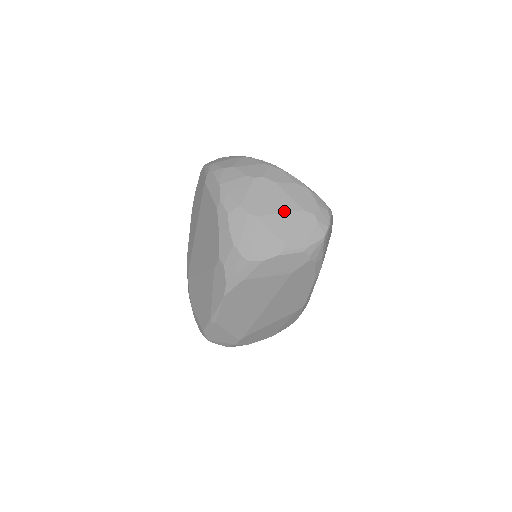
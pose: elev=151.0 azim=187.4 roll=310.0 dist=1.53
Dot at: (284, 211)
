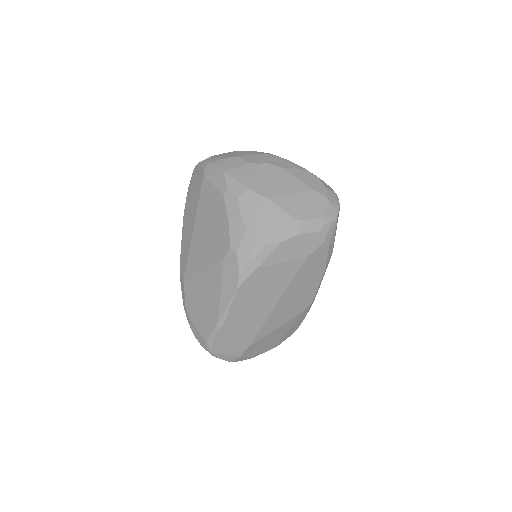
Dot at: (295, 192)
